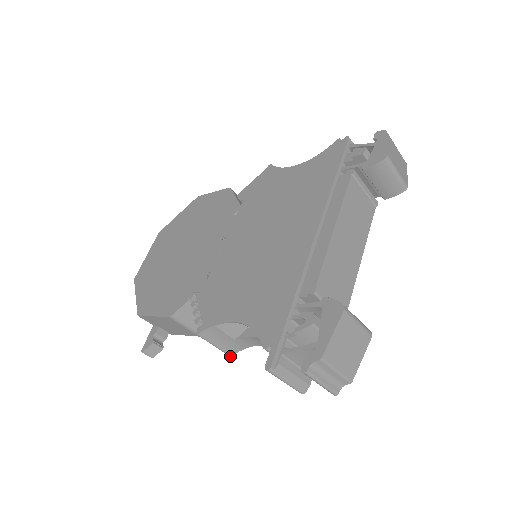
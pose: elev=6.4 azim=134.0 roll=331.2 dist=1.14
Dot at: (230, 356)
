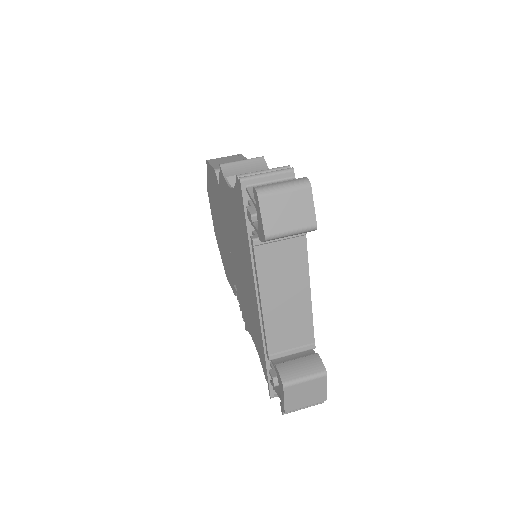
Dot at: occluded
